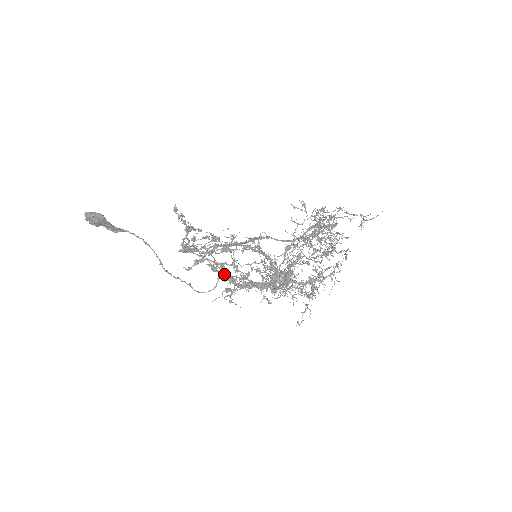
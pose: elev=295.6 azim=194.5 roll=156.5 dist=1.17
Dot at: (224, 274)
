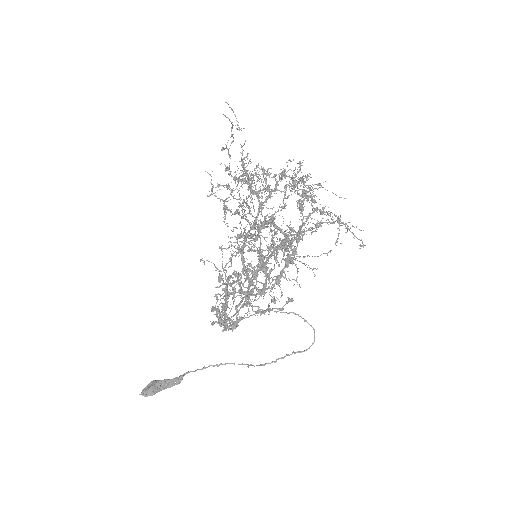
Dot at: occluded
